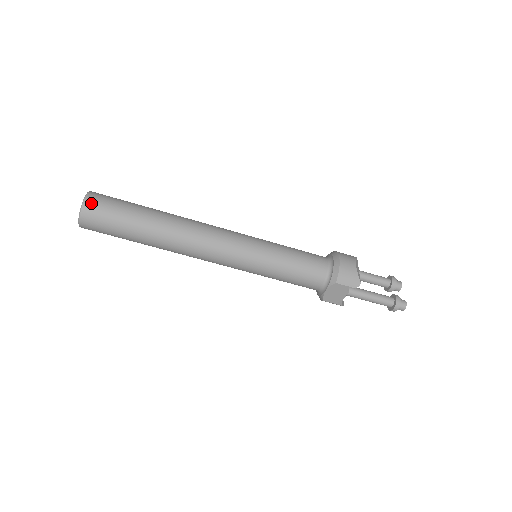
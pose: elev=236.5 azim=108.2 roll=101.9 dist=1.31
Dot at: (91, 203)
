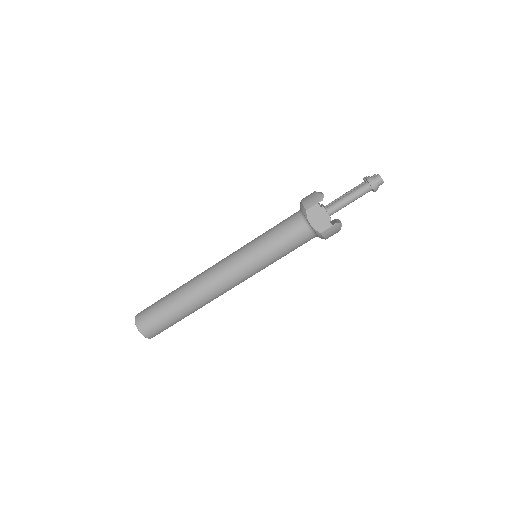
Dot at: (139, 315)
